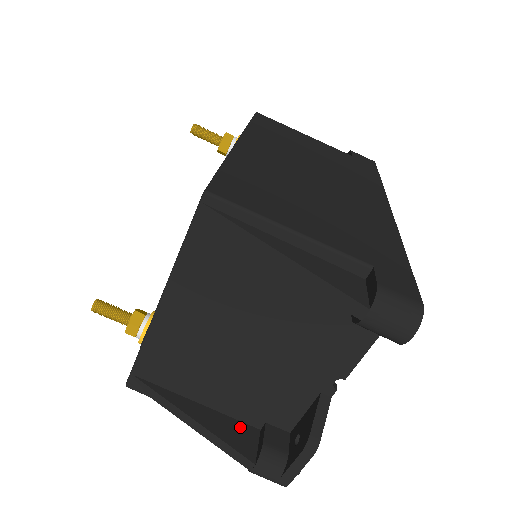
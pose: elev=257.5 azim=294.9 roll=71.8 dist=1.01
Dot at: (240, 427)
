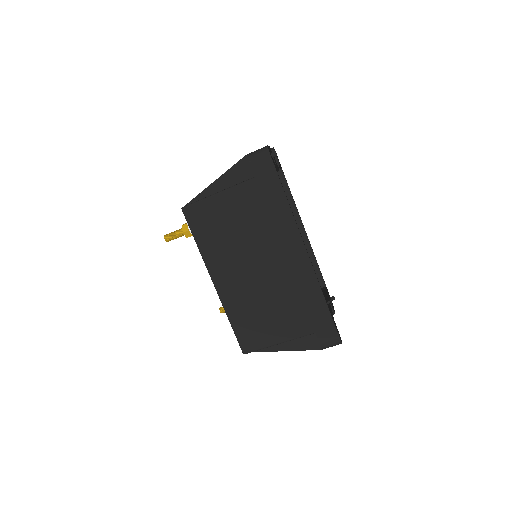
Dot at: occluded
